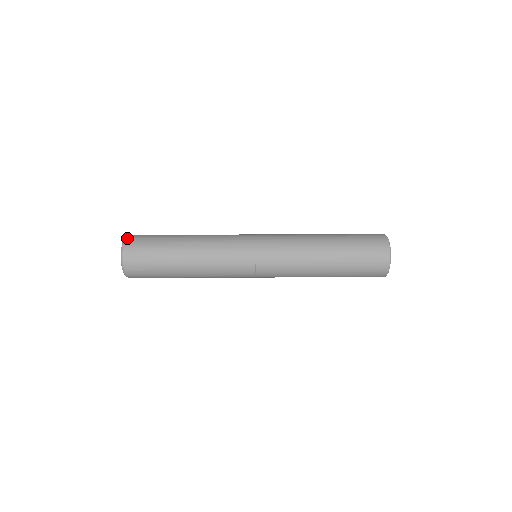
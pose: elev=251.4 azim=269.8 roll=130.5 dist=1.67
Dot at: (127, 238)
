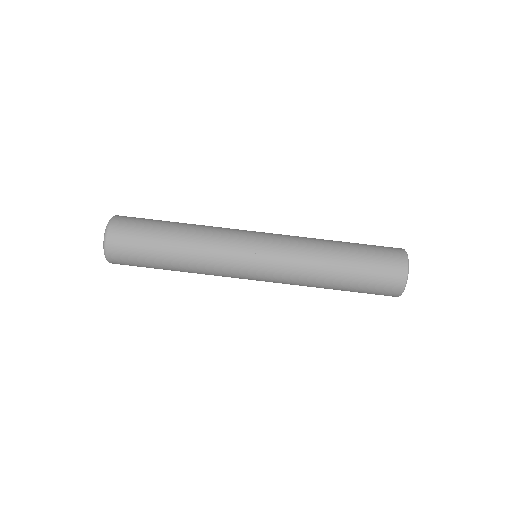
Dot at: (111, 223)
